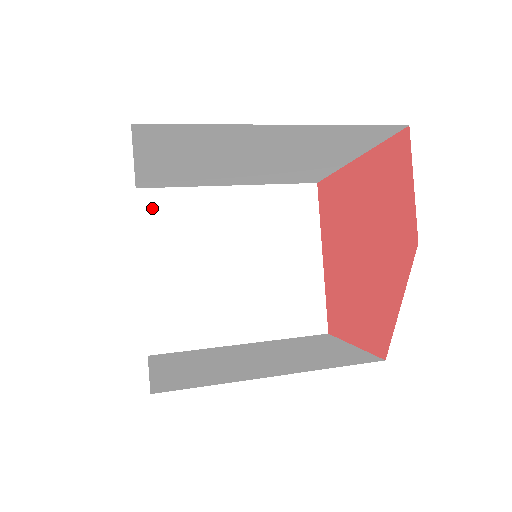
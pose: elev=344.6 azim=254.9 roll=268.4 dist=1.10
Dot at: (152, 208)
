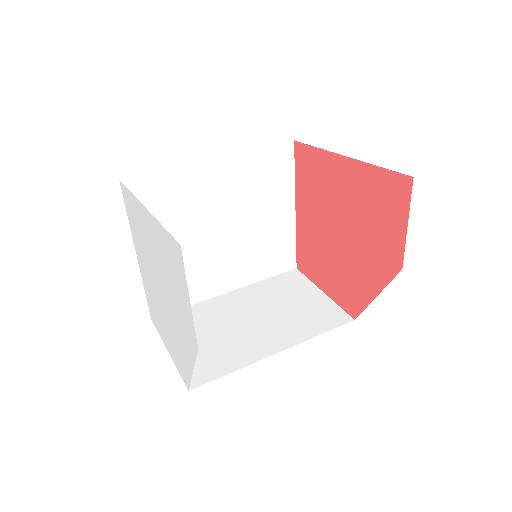
Dot at: (138, 195)
